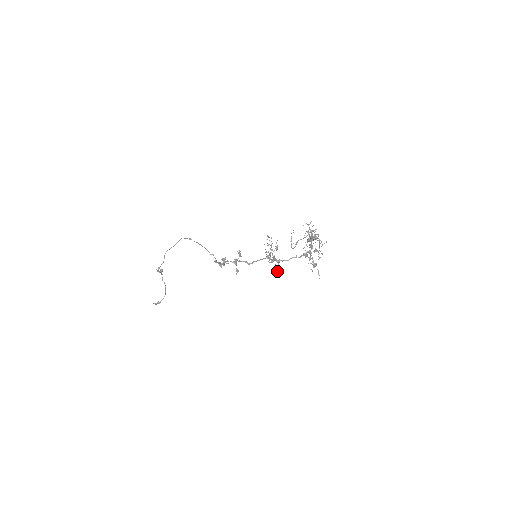
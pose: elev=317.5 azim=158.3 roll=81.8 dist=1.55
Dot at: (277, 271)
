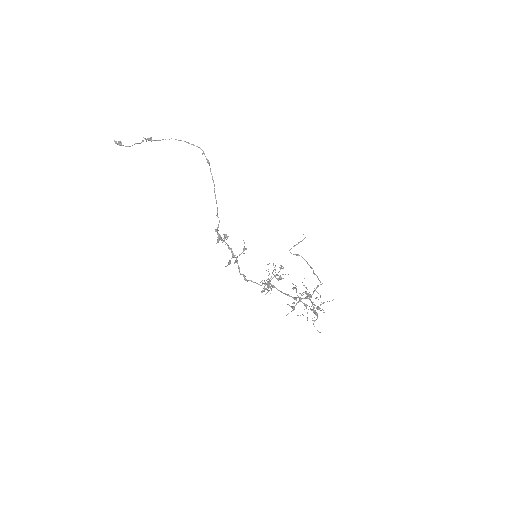
Dot at: (261, 292)
